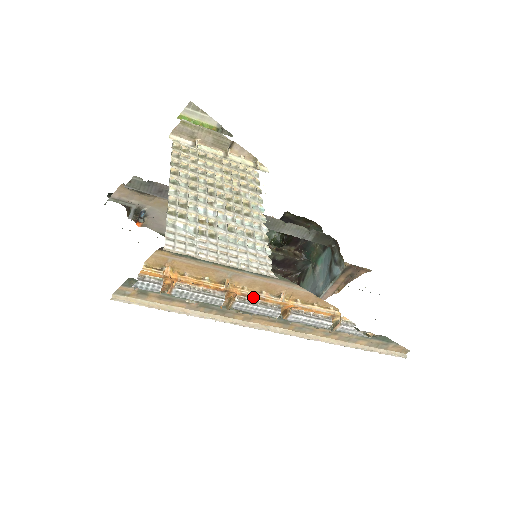
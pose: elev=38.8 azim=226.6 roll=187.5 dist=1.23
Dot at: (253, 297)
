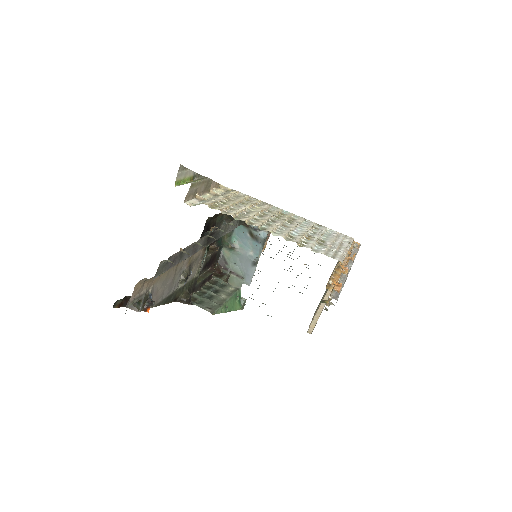
Dot at: (345, 263)
